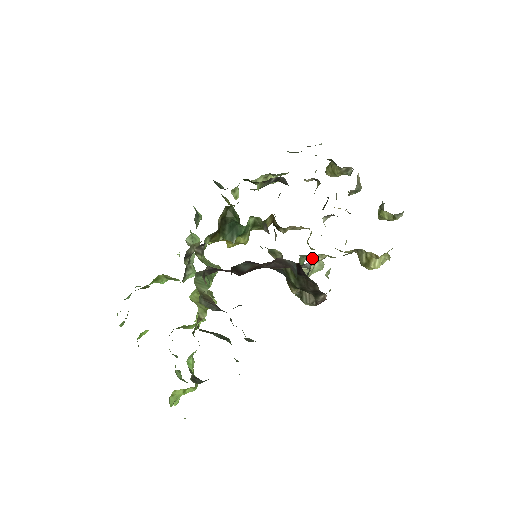
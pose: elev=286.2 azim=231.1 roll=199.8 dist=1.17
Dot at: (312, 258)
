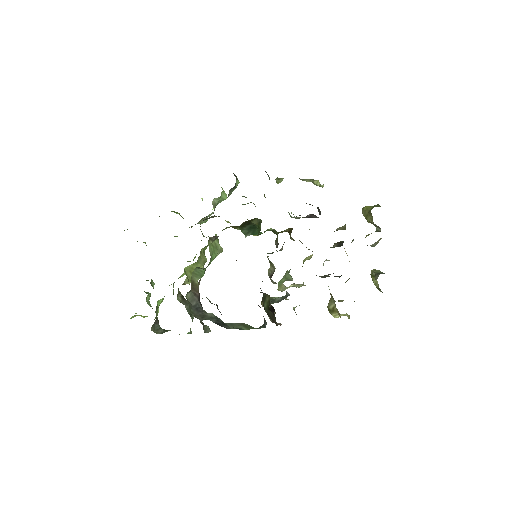
Dot at: occluded
